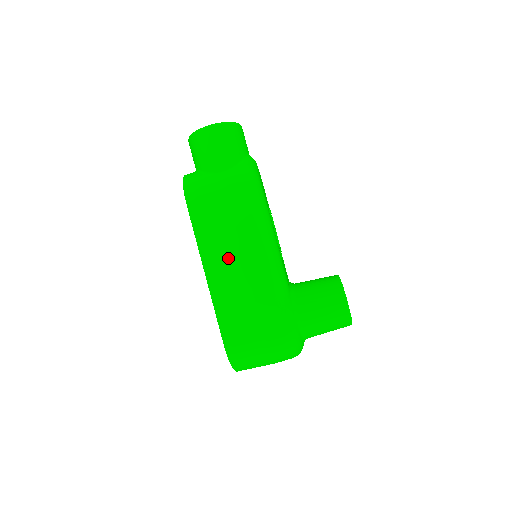
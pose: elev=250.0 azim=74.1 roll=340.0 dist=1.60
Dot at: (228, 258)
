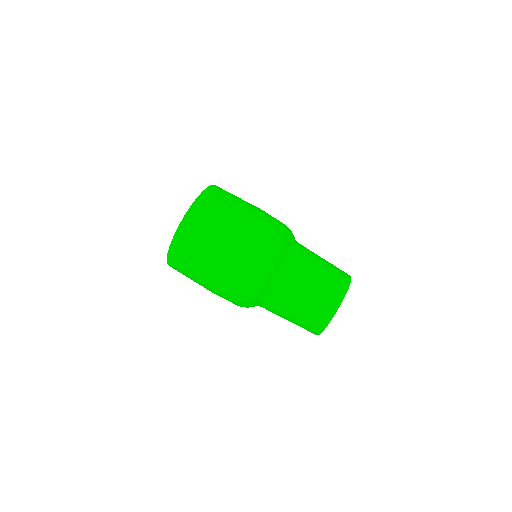
Dot at: occluded
